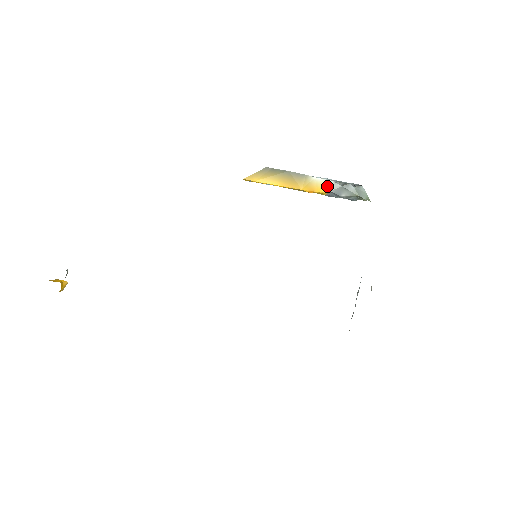
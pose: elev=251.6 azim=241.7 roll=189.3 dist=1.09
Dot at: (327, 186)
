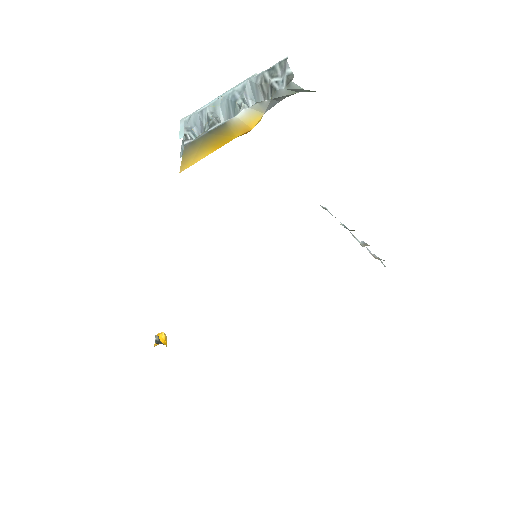
Dot at: (256, 113)
